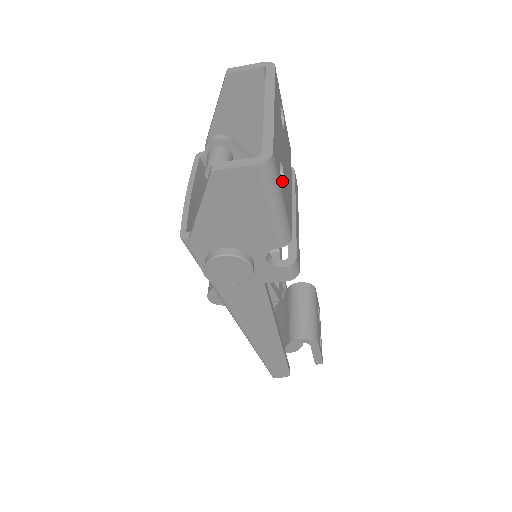
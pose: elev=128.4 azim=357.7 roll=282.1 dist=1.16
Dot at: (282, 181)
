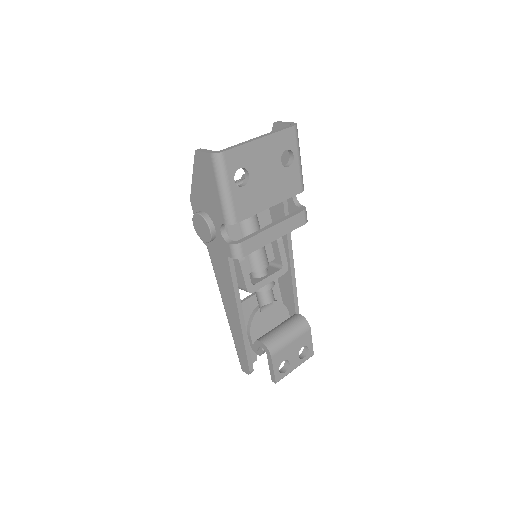
Dot at: (245, 184)
